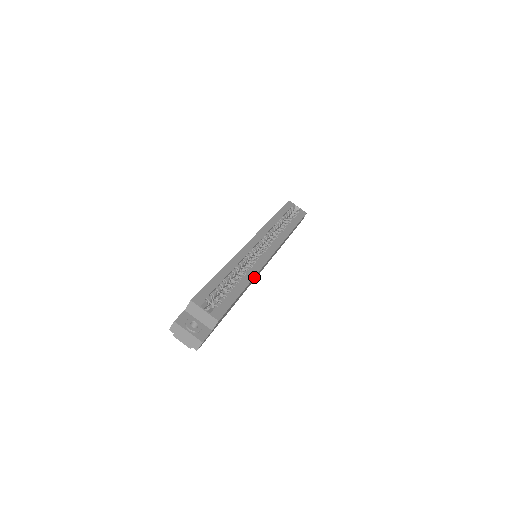
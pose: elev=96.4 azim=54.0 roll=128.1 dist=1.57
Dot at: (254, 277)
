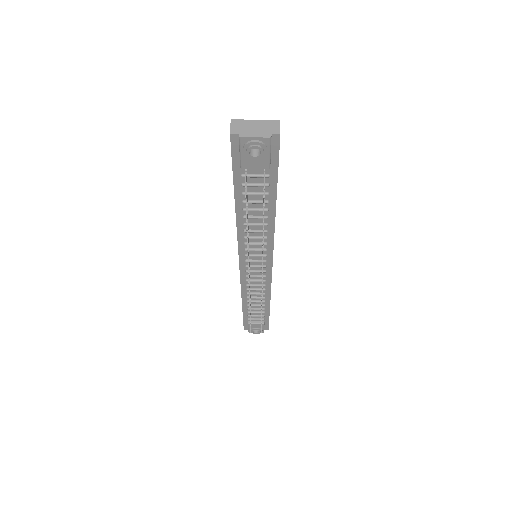
Dot at: occluded
